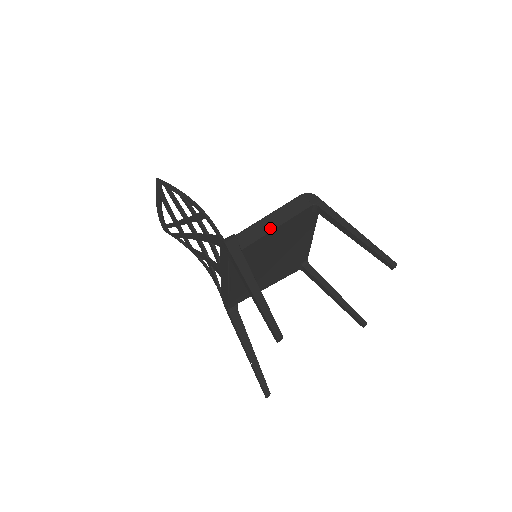
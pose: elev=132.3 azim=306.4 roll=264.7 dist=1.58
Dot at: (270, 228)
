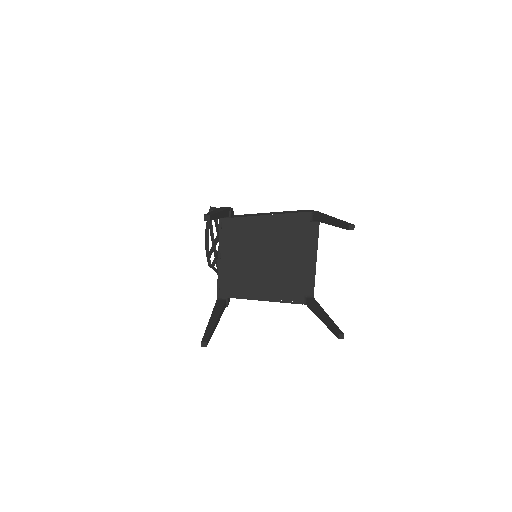
Dot at: (265, 214)
